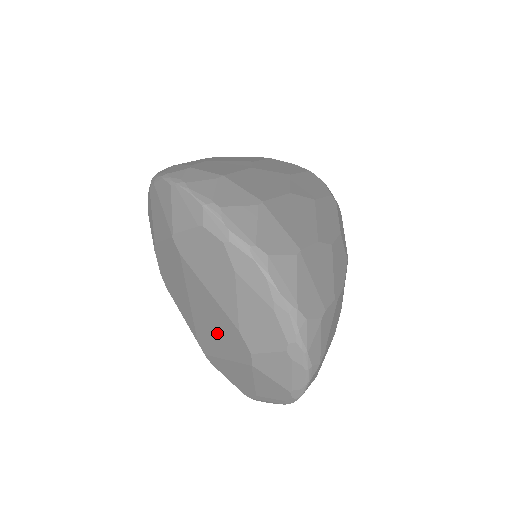
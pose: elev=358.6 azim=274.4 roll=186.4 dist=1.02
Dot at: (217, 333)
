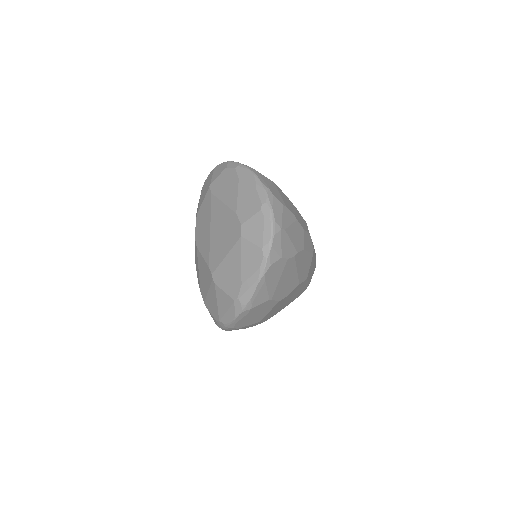
Dot at: (223, 236)
